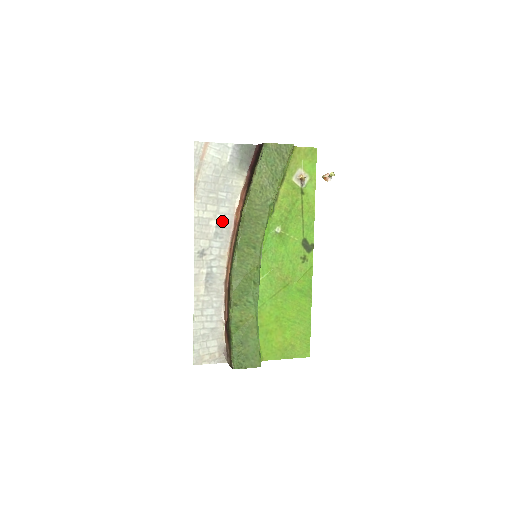
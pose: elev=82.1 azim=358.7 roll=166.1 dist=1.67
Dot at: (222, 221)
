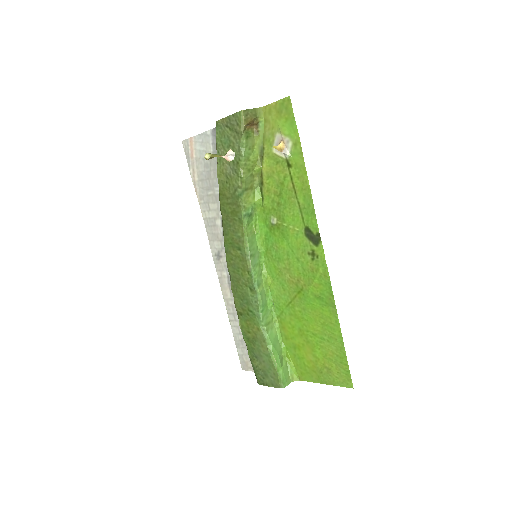
Dot at: occluded
